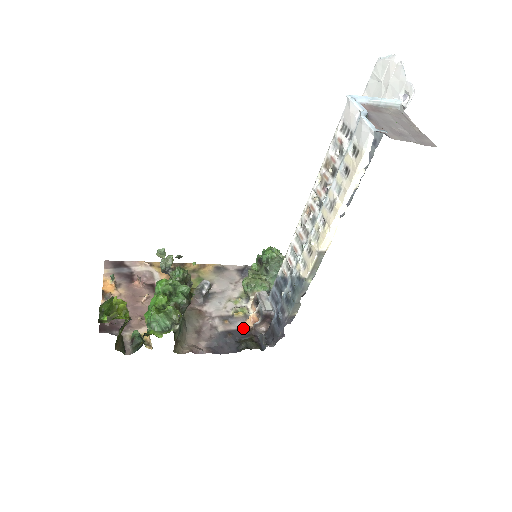
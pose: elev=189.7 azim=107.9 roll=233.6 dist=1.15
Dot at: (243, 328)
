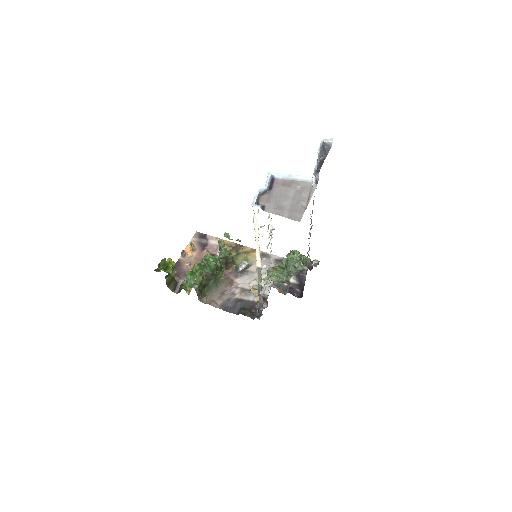
Dot at: (252, 301)
